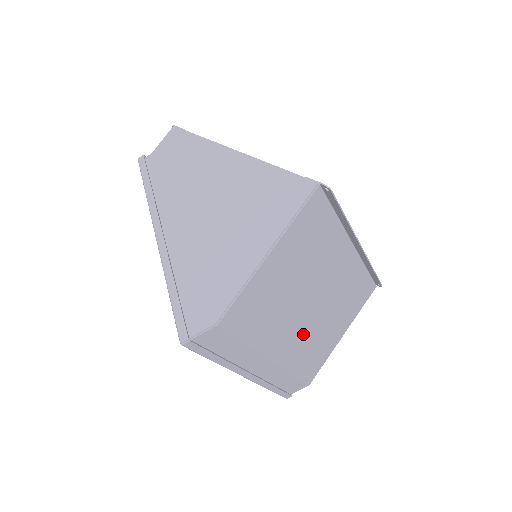
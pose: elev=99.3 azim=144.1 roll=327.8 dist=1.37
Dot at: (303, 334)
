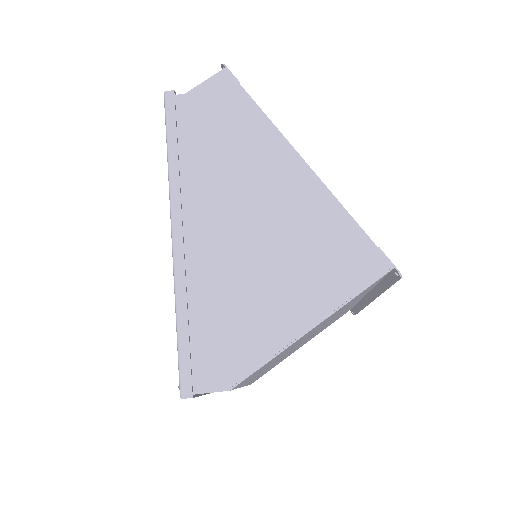
Dot at: (278, 361)
